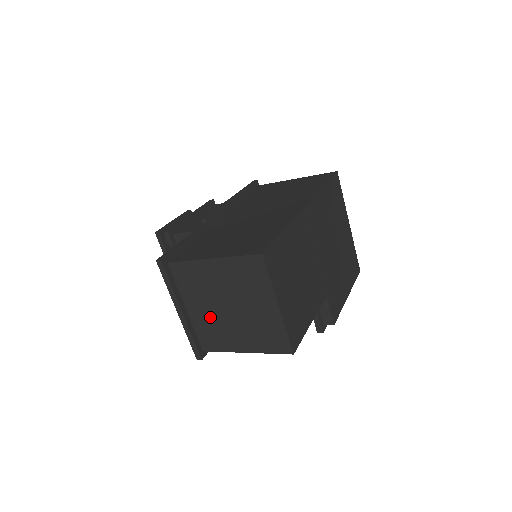
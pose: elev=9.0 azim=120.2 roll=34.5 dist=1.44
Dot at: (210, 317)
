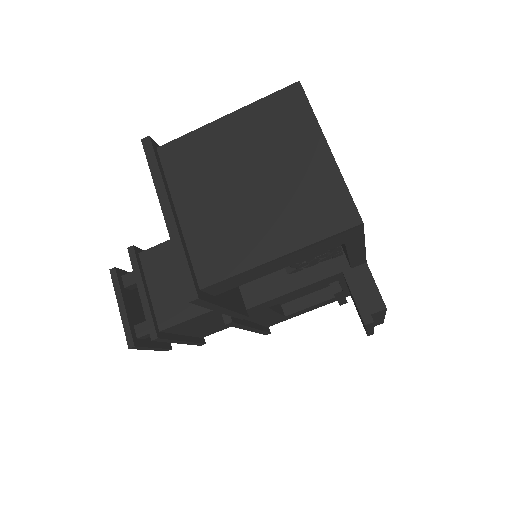
Dot at: (217, 213)
